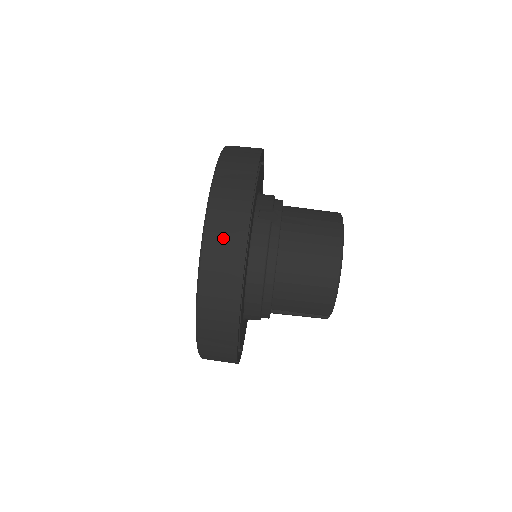
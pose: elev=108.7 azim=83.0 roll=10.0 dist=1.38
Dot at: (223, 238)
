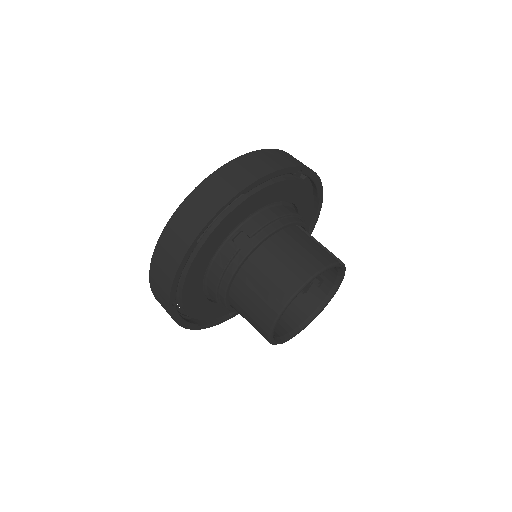
Dot at: (166, 255)
